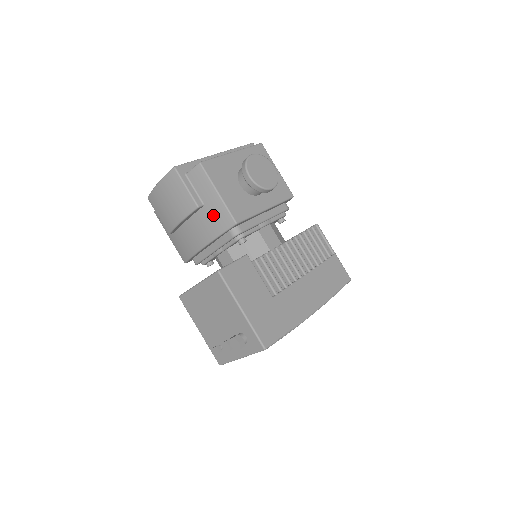
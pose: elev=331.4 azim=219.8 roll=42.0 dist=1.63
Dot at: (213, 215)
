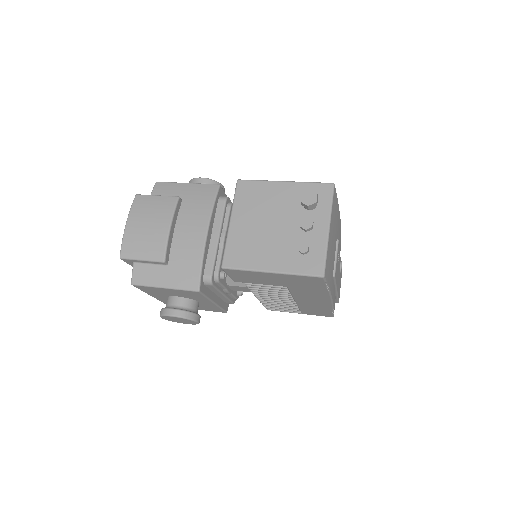
Dot at: (196, 197)
